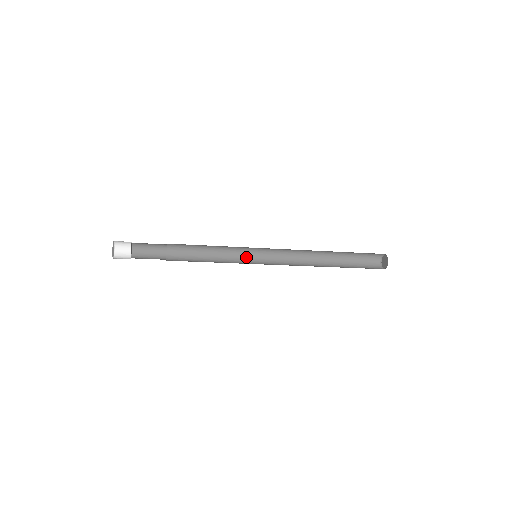
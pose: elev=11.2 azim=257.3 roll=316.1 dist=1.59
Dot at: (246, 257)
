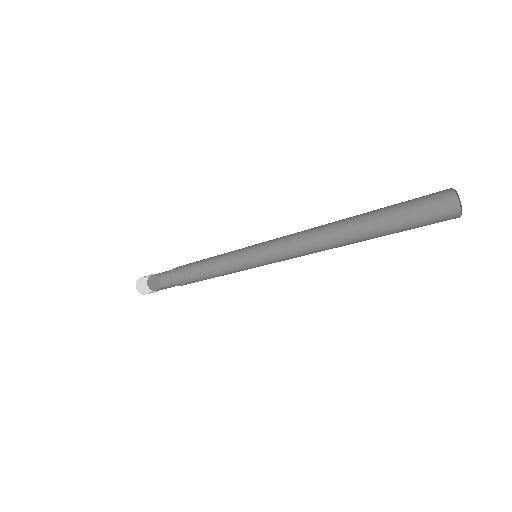
Dot at: (253, 253)
